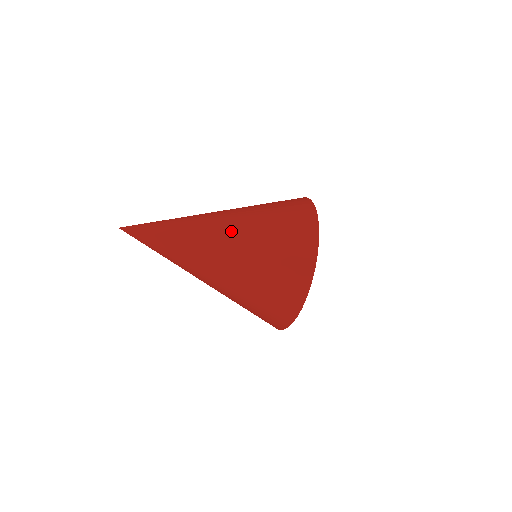
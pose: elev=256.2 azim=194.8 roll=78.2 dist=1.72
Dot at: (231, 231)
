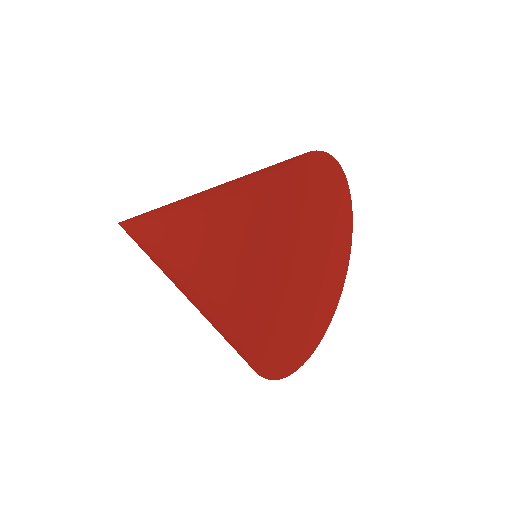
Dot at: (173, 277)
